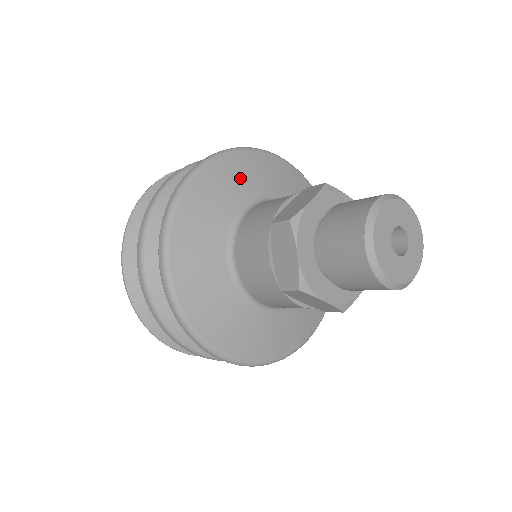
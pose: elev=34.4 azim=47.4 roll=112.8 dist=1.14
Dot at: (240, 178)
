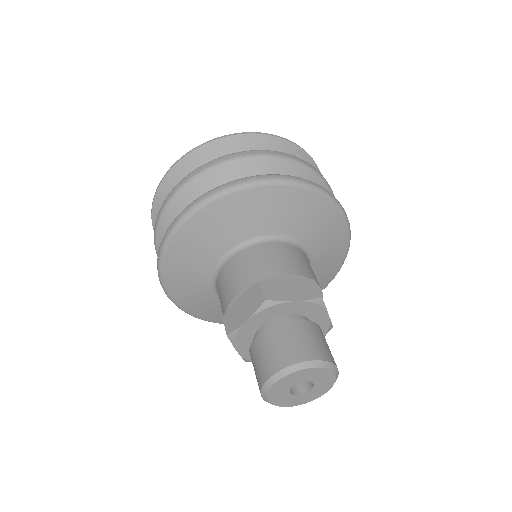
Dot at: (216, 231)
